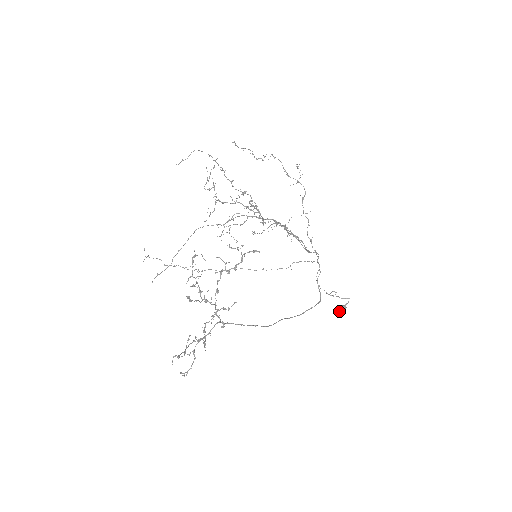
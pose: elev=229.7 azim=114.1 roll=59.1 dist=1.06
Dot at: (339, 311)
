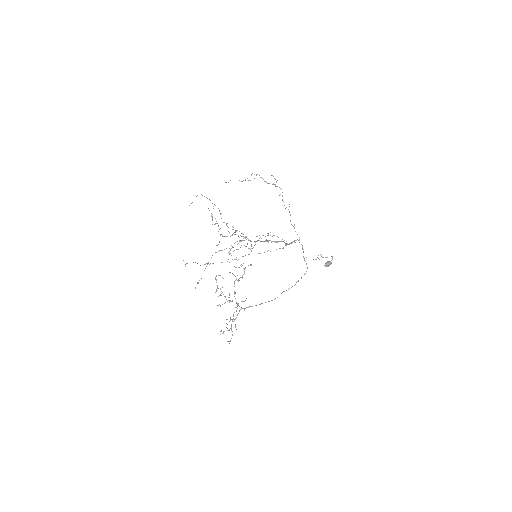
Dot at: (327, 266)
